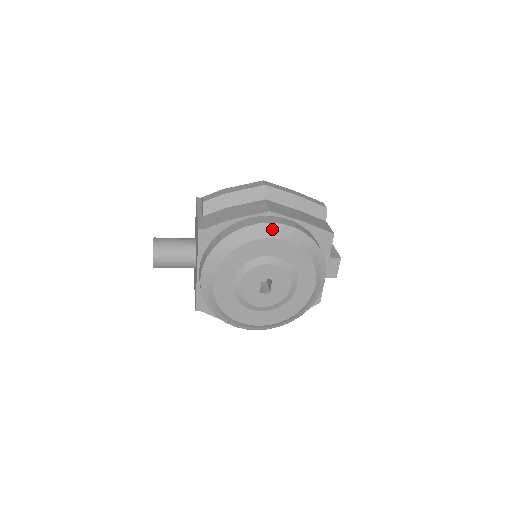
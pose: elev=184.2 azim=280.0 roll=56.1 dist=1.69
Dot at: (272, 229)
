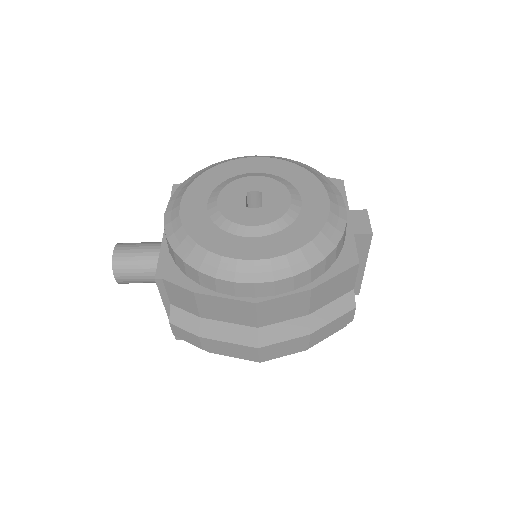
Dot at: occluded
